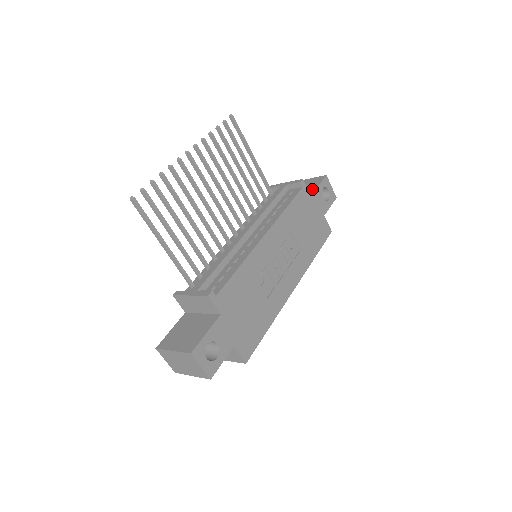
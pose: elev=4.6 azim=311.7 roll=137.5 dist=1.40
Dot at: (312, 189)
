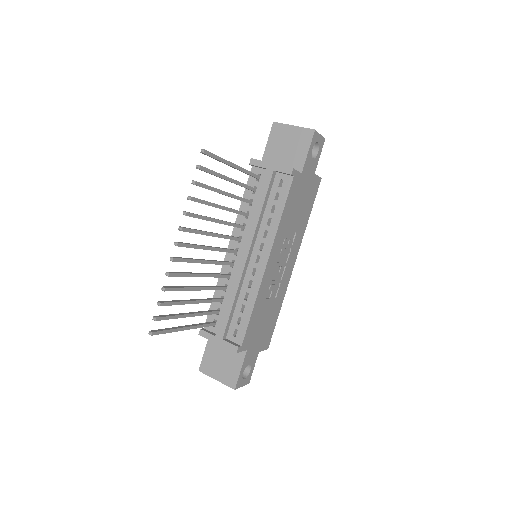
Dot at: (301, 158)
